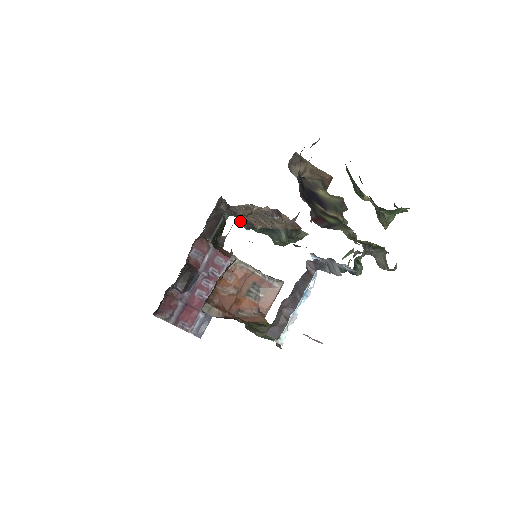
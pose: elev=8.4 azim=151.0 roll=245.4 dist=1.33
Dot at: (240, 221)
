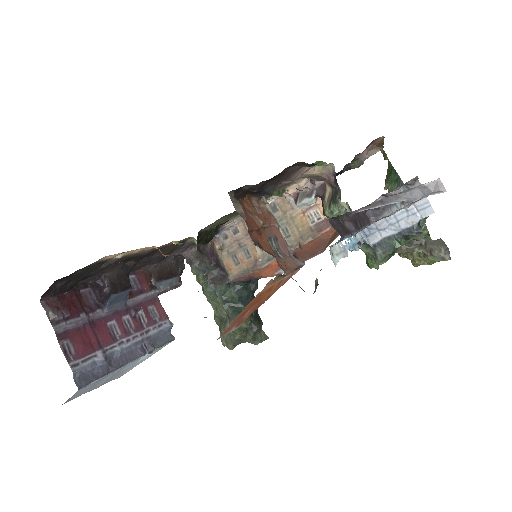
Dot at: (202, 279)
